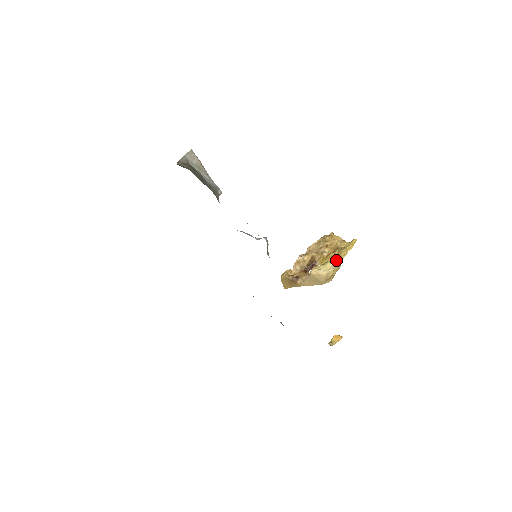
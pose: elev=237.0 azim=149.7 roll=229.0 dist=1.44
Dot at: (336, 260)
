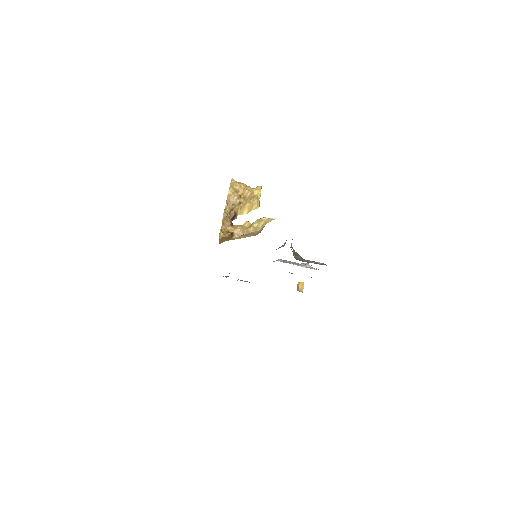
Dot at: (254, 209)
